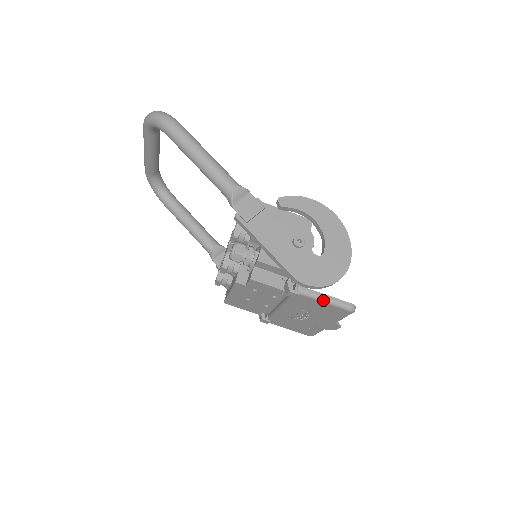
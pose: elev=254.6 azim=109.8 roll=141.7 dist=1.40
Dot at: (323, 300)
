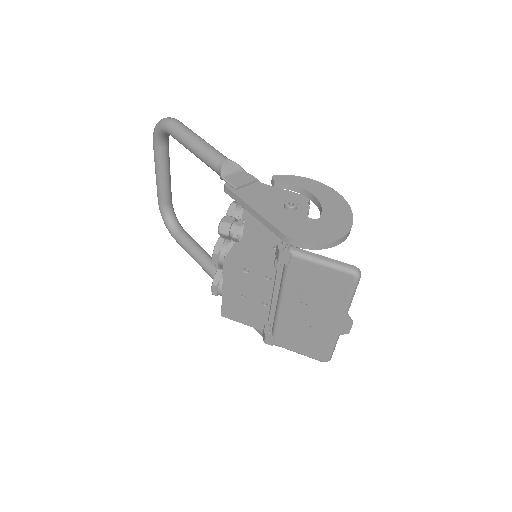
Dot at: (319, 261)
